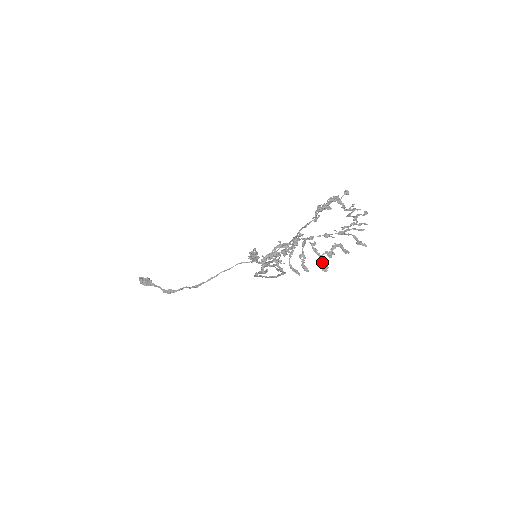
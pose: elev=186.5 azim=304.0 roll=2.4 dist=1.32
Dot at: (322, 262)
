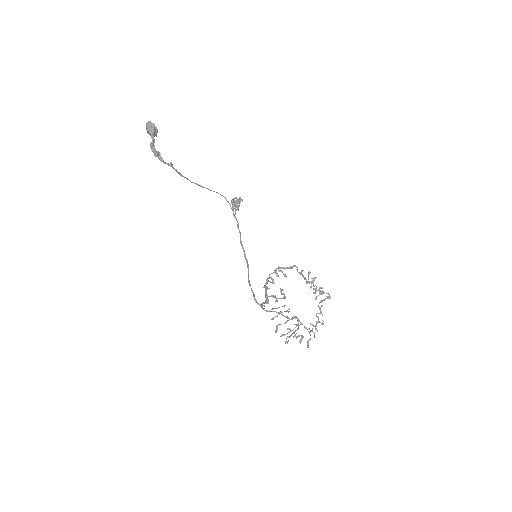
Dot at: occluded
